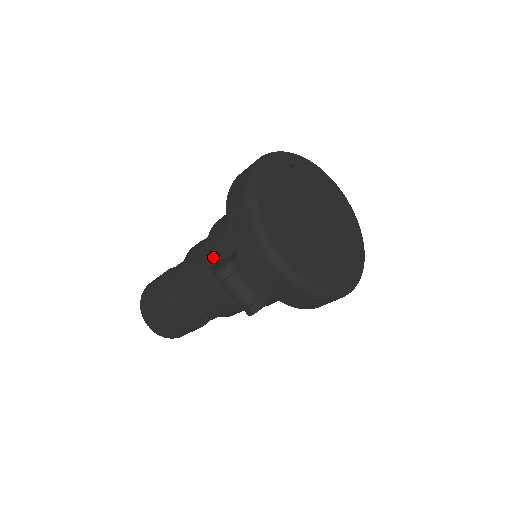
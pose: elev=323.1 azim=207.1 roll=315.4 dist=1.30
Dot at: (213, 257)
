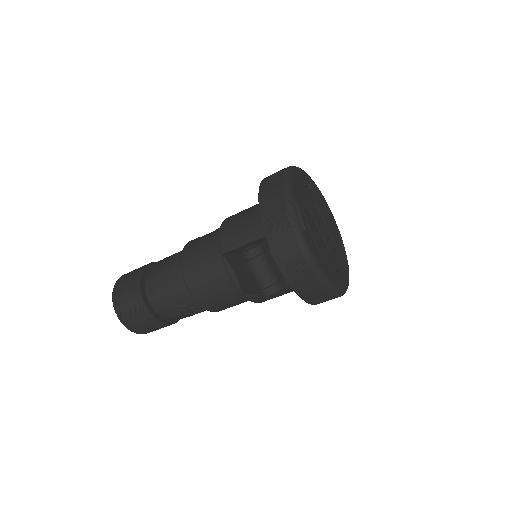
Dot at: (227, 245)
